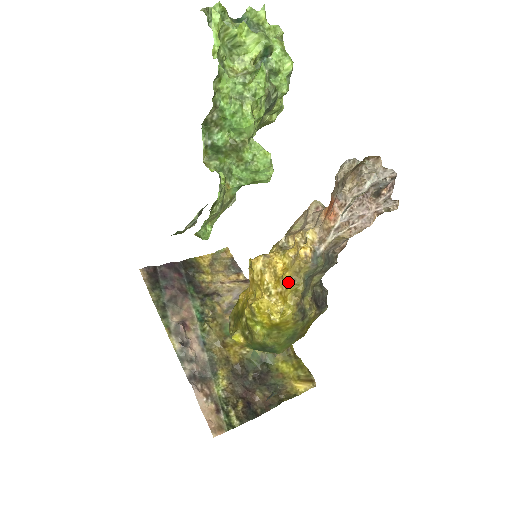
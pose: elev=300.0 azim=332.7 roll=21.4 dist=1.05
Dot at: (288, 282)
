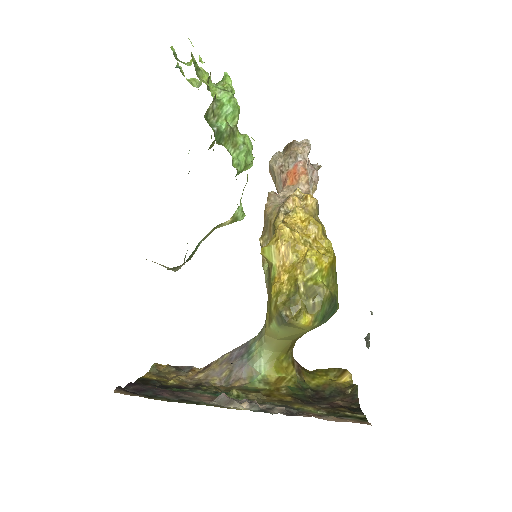
Dot at: (317, 222)
